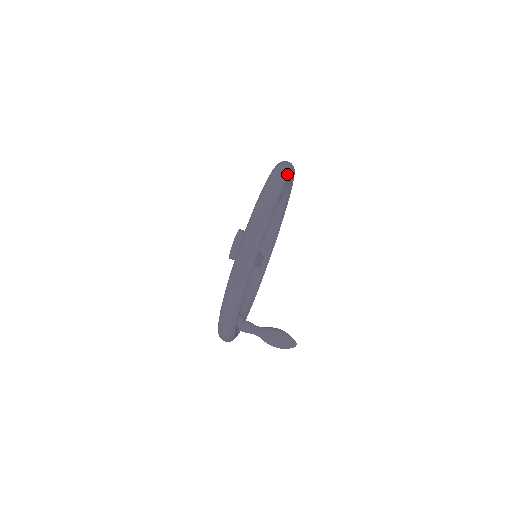
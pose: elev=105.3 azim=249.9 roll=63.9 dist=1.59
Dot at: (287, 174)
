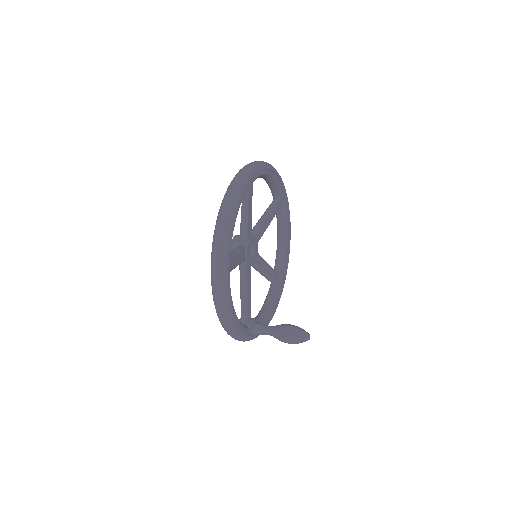
Dot at: (260, 165)
